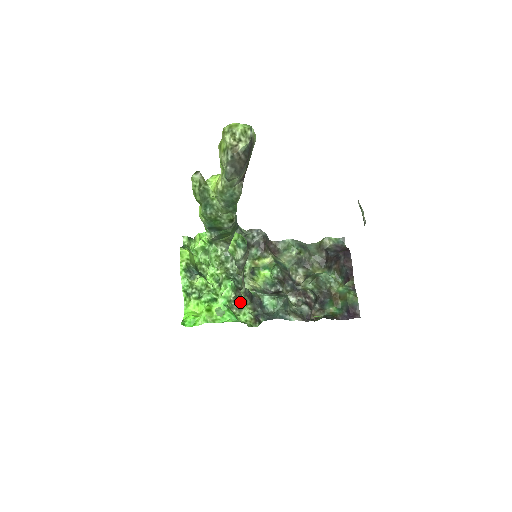
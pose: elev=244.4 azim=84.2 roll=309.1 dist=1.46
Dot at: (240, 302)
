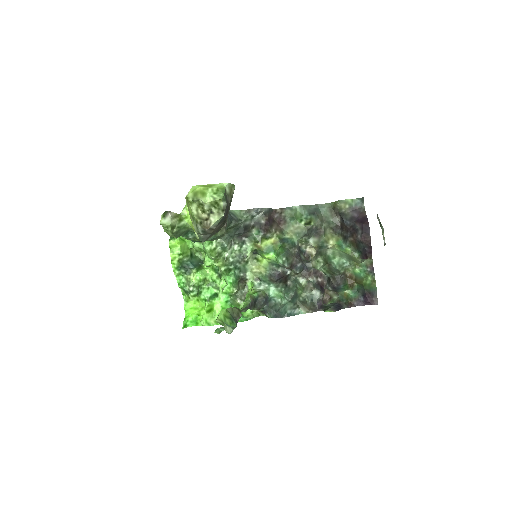
Dot at: (244, 293)
